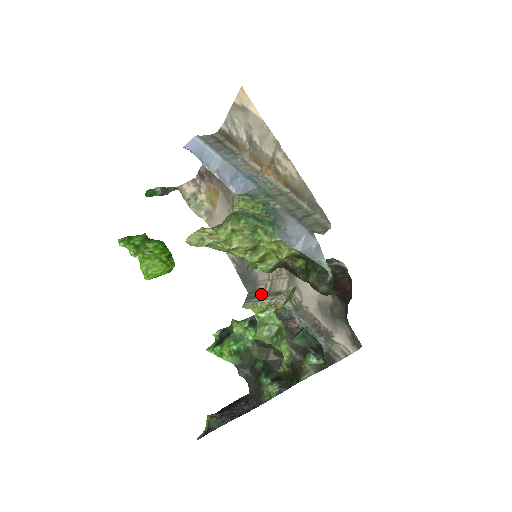
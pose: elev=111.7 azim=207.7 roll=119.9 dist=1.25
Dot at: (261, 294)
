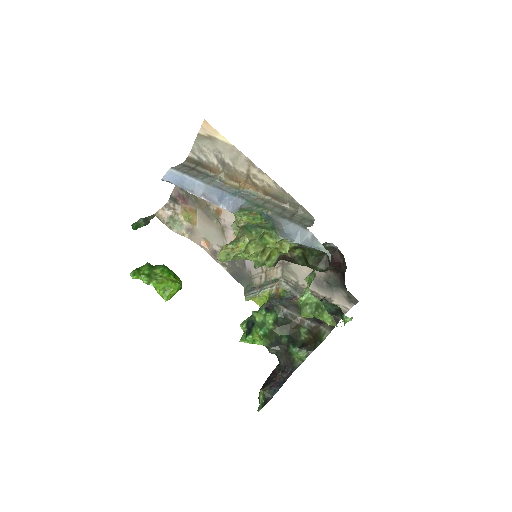
Dot at: (258, 285)
